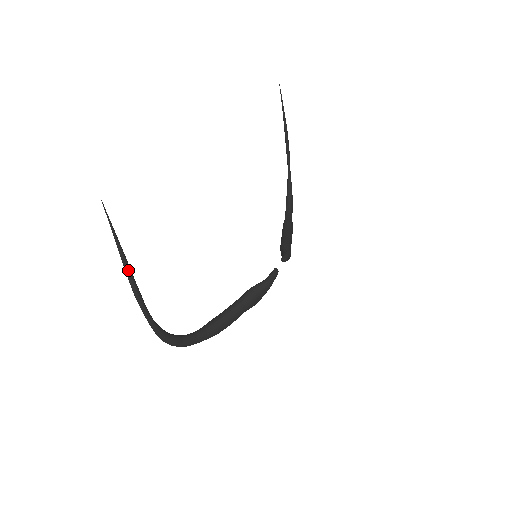
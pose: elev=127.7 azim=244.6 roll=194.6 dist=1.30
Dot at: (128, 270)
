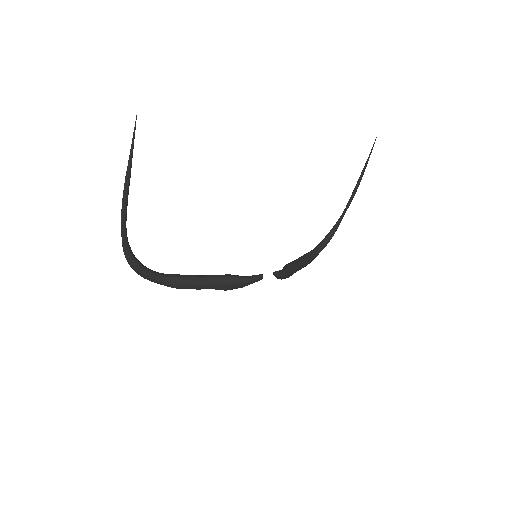
Dot at: (127, 180)
